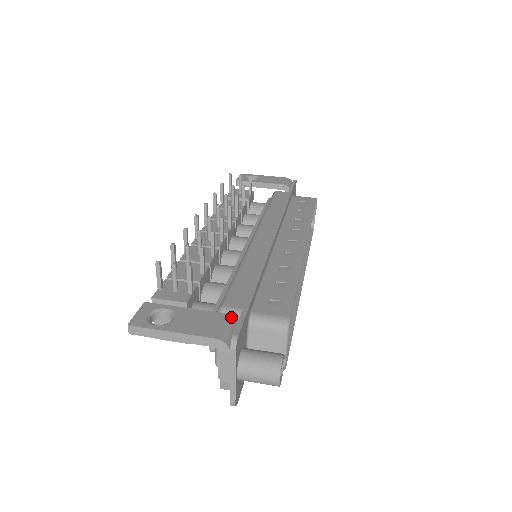
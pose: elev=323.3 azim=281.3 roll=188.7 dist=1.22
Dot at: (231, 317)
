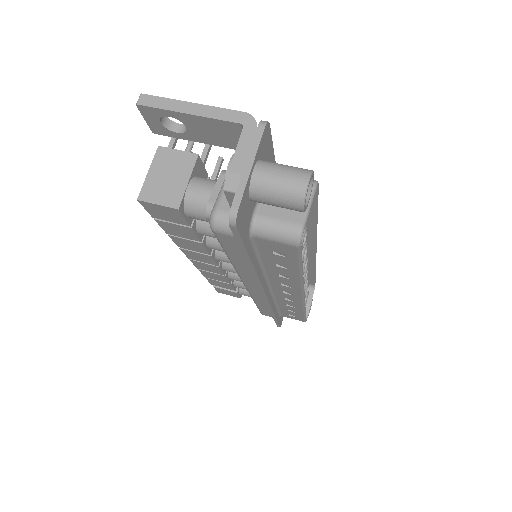
Dot at: occluded
